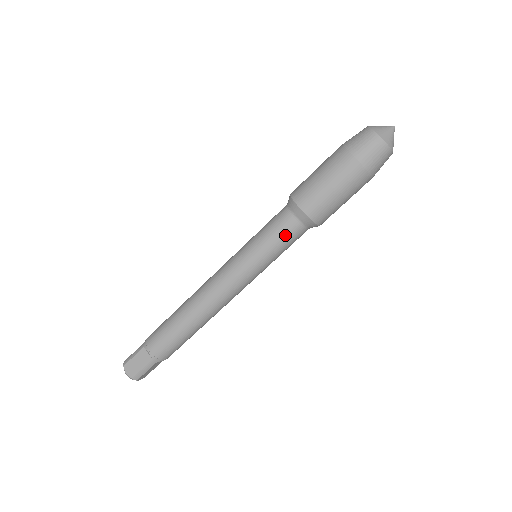
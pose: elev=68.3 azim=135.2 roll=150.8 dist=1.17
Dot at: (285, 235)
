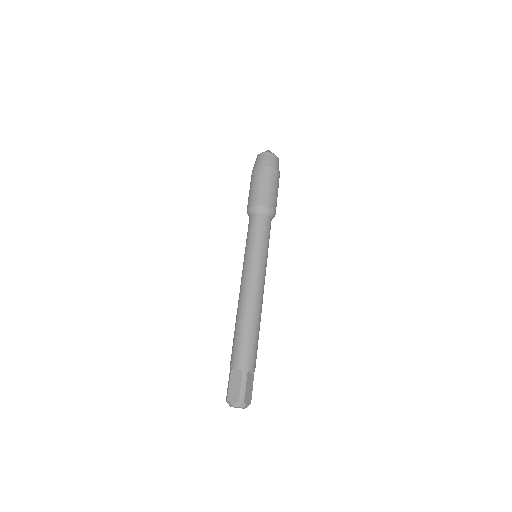
Dot at: (259, 226)
